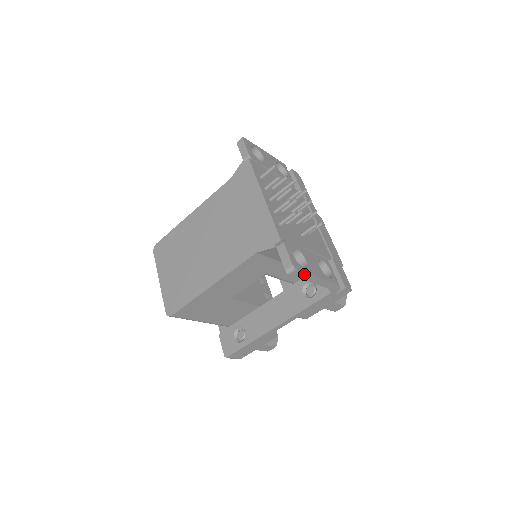
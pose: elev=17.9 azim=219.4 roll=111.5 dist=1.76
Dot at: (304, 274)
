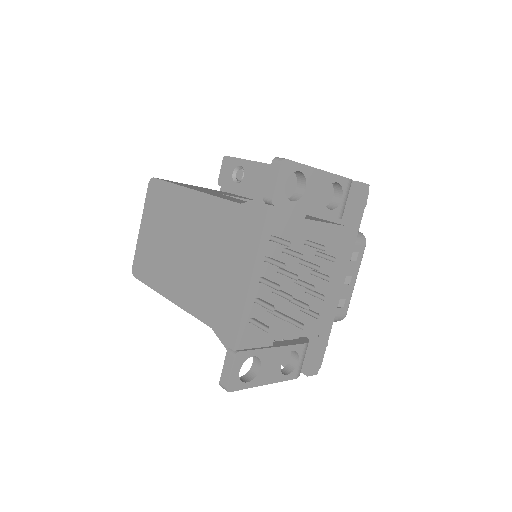
Dot at: (243, 387)
